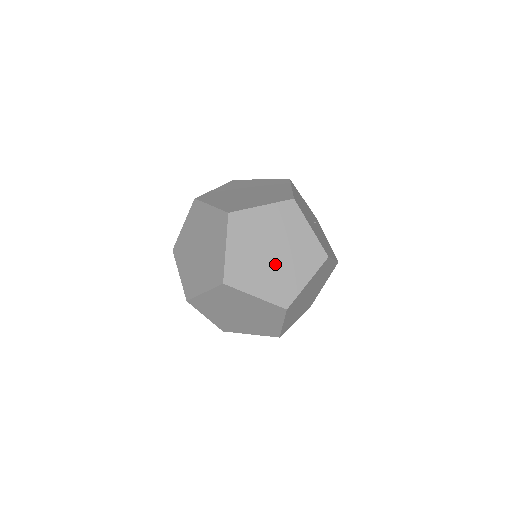
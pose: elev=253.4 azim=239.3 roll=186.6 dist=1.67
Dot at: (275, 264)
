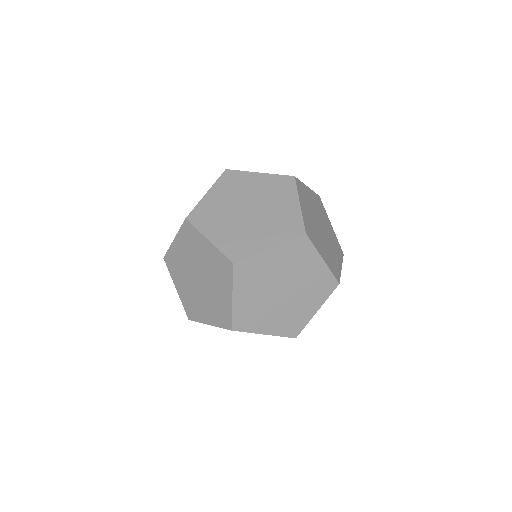
Dot at: (259, 215)
